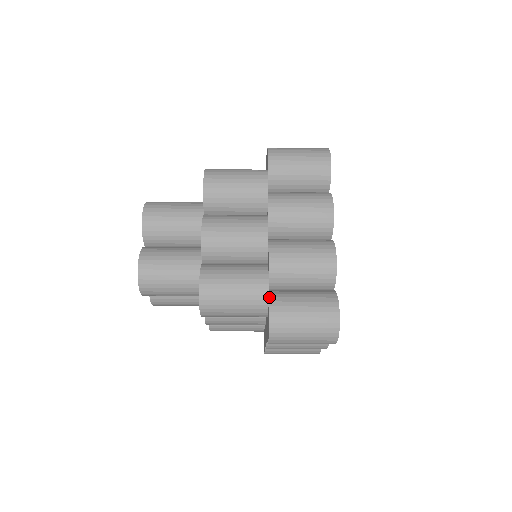
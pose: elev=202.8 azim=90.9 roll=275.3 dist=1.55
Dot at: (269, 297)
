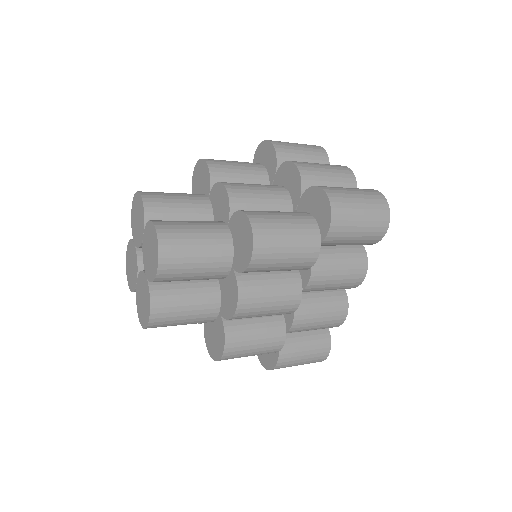
Dot at: (279, 350)
